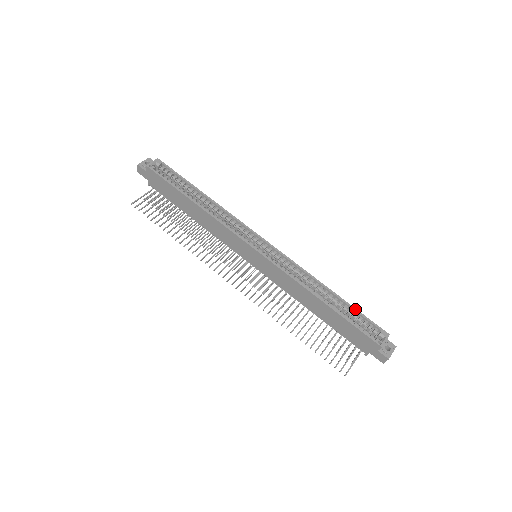
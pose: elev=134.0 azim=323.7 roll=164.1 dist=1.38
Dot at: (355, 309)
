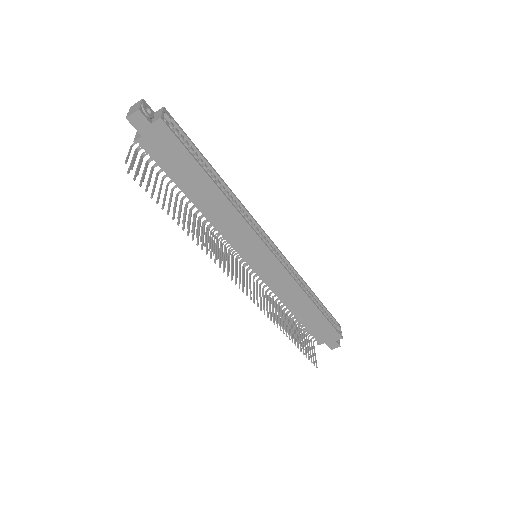
Dot at: (325, 307)
